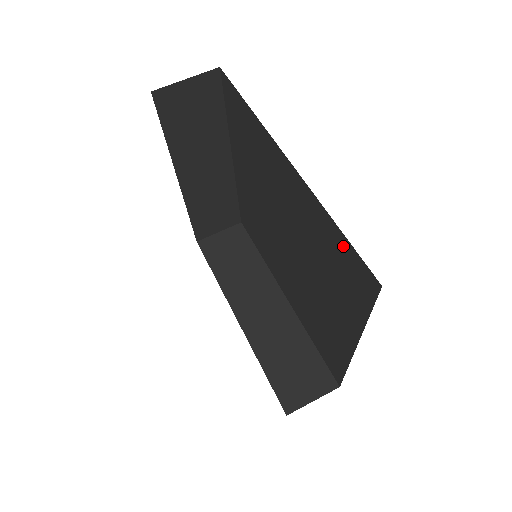
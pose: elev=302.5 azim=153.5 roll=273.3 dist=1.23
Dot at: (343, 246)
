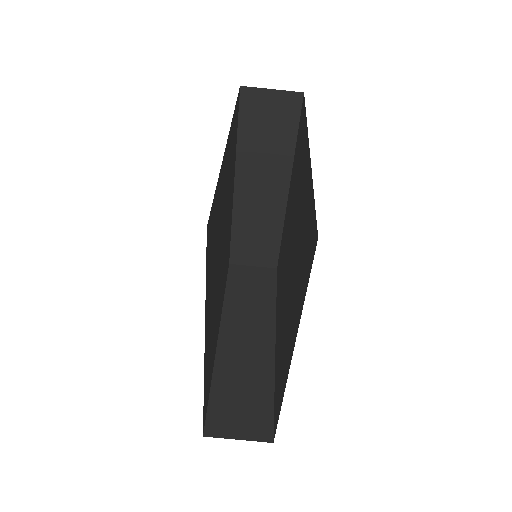
Dot at: (311, 214)
